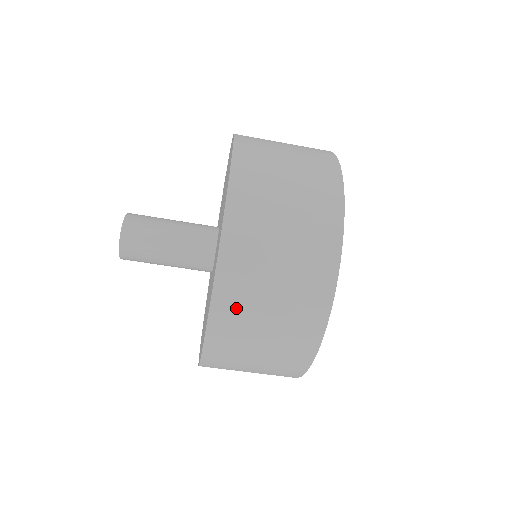
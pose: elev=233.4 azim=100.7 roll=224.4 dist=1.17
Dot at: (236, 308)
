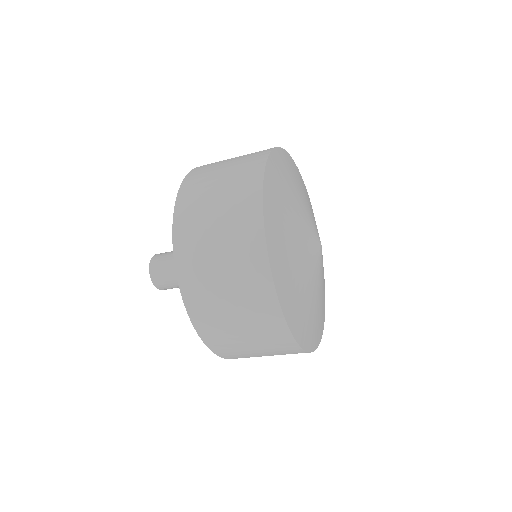
Dot at: (202, 301)
